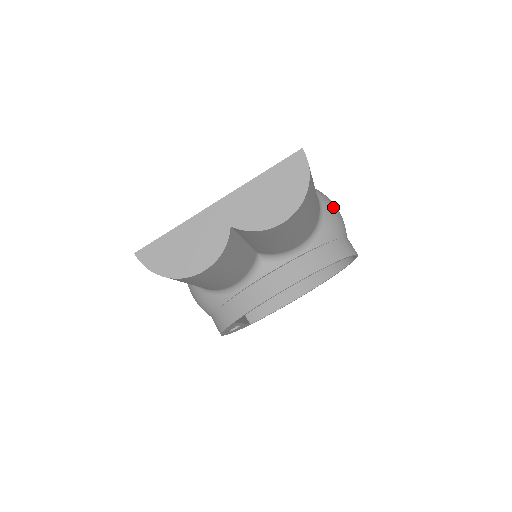
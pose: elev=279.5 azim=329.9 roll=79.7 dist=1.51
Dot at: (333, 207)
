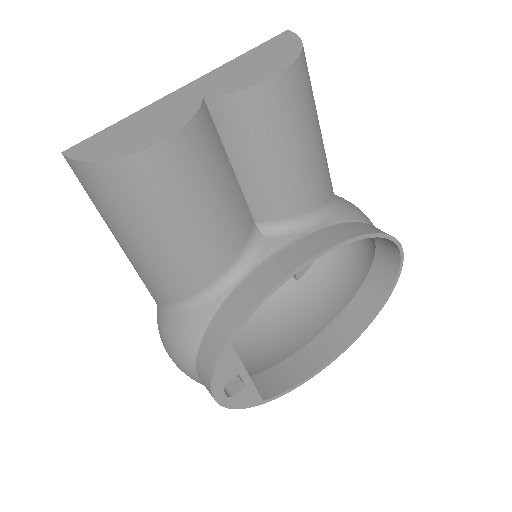
Dot at: occluded
